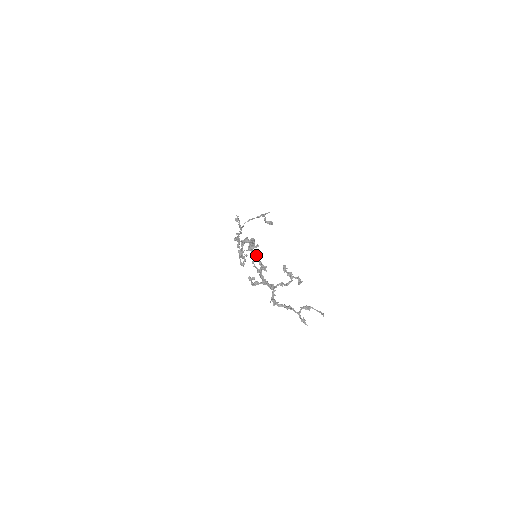
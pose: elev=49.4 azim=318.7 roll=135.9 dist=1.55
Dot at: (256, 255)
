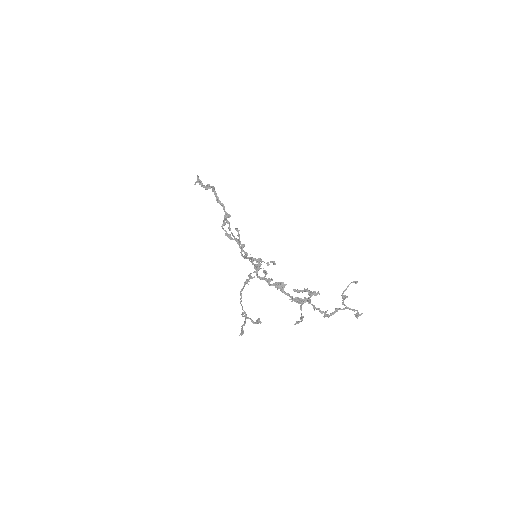
Dot at: (263, 278)
